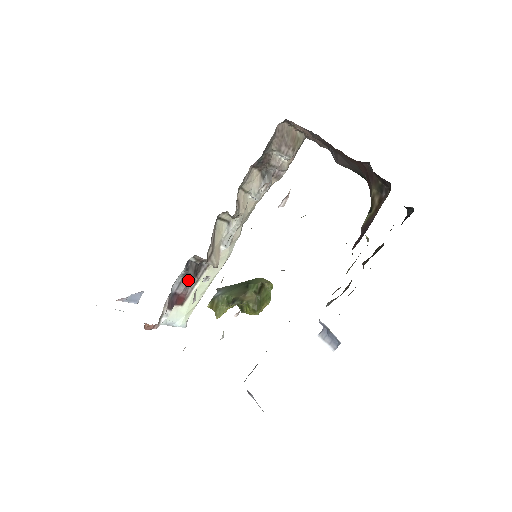
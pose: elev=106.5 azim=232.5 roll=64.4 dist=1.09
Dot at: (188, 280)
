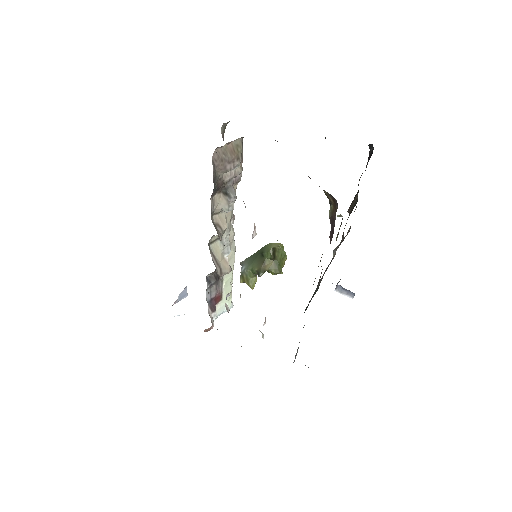
Dot at: (215, 286)
